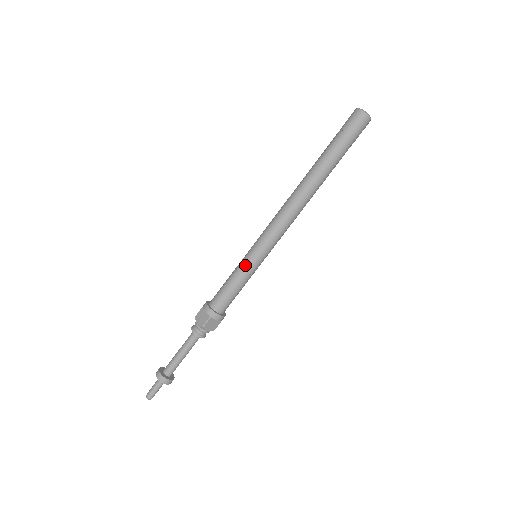
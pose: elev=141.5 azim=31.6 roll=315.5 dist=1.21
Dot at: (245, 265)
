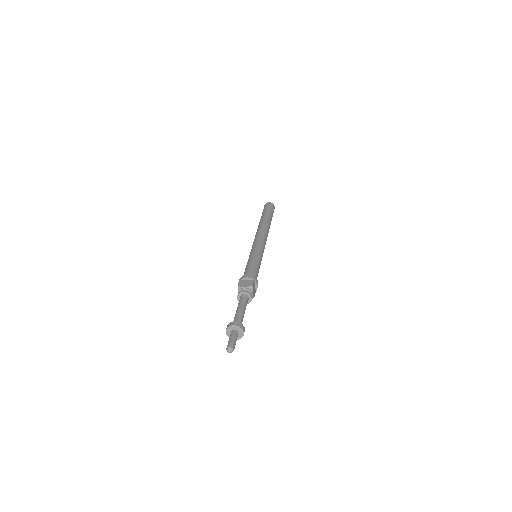
Dot at: (256, 255)
